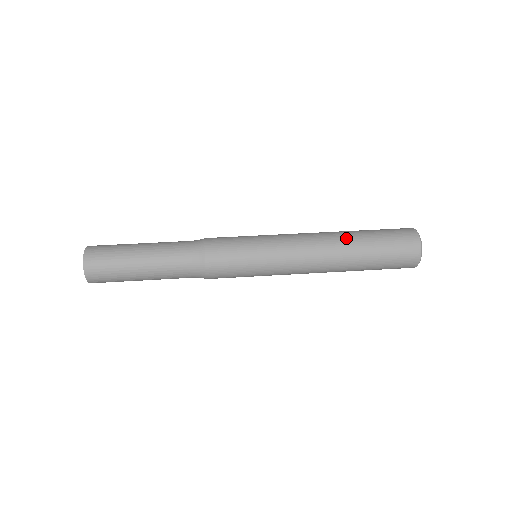
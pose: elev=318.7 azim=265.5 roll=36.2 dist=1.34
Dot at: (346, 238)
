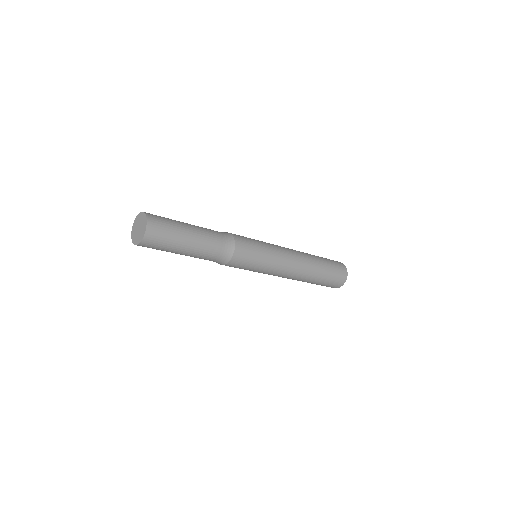
Dot at: (310, 255)
